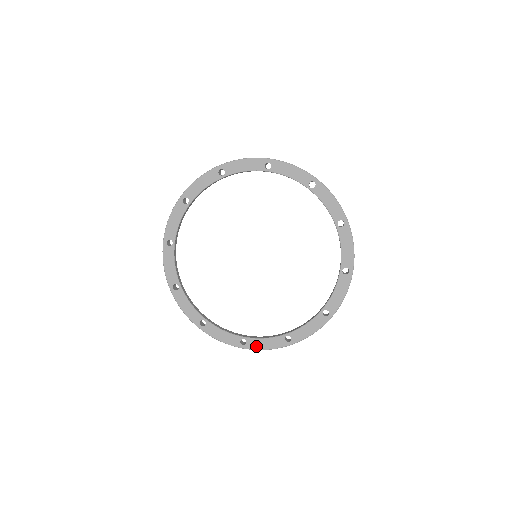
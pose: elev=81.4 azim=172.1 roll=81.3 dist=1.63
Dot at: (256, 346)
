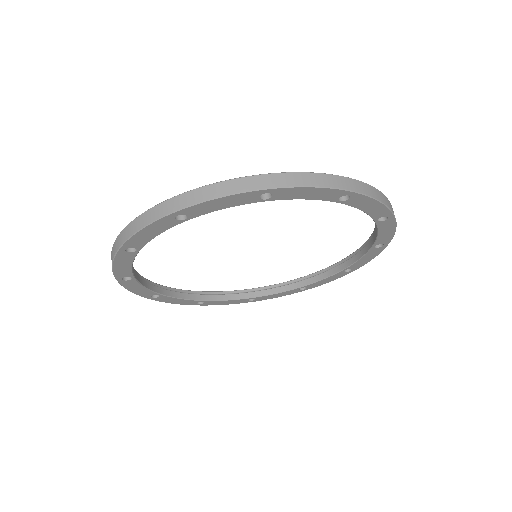
Dot at: (164, 300)
